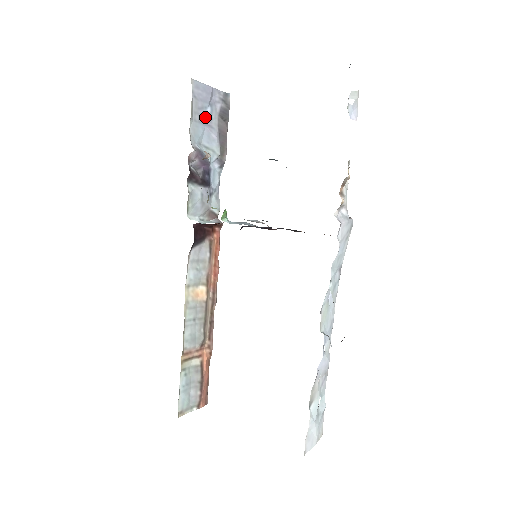
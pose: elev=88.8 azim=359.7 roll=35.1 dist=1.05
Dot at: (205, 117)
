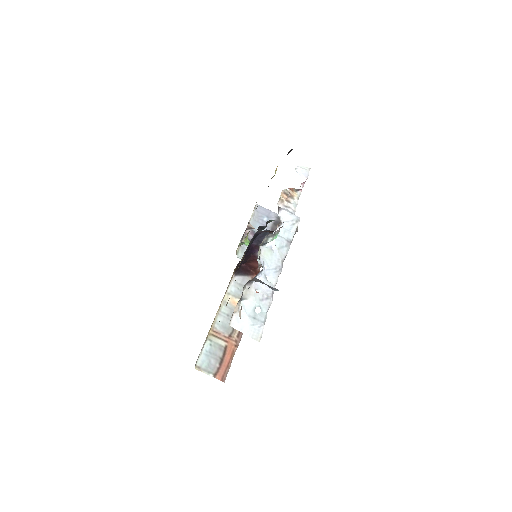
Dot at: (262, 221)
